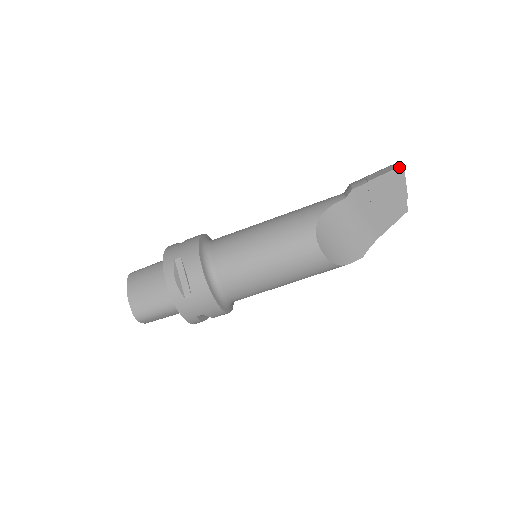
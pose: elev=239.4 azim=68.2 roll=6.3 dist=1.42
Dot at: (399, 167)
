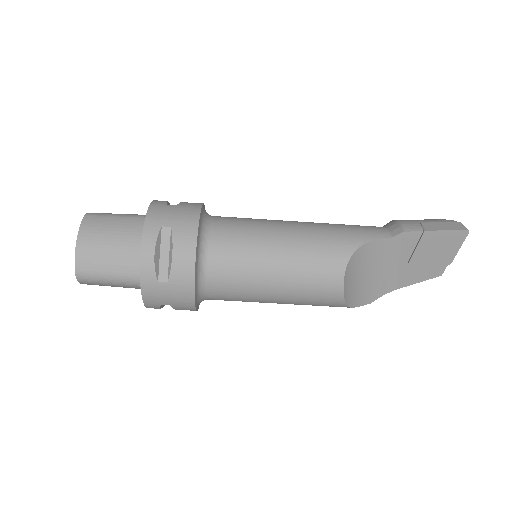
Dot at: (465, 230)
